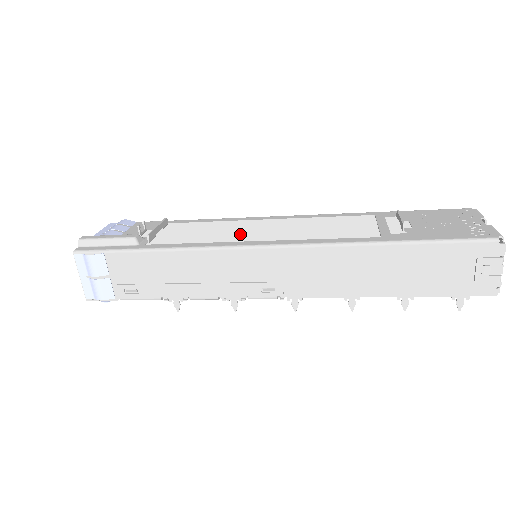
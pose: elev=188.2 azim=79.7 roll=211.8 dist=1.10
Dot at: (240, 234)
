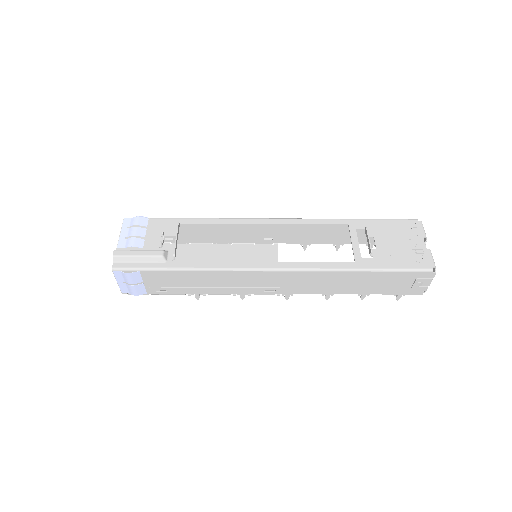
Dot at: (239, 228)
